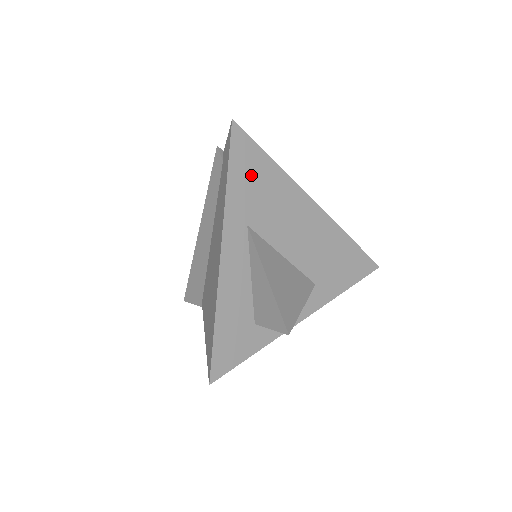
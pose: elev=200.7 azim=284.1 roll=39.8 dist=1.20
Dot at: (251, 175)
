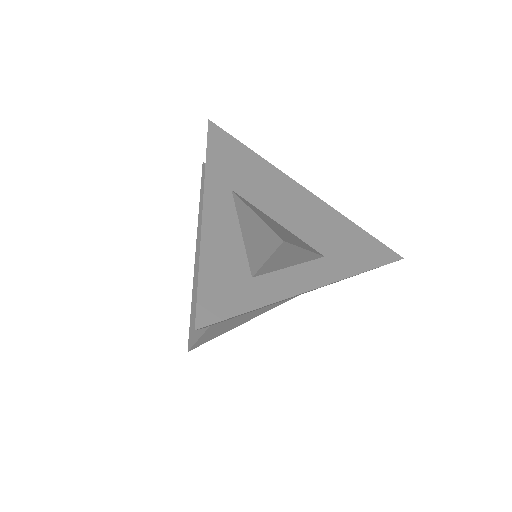
Dot at: (231, 156)
